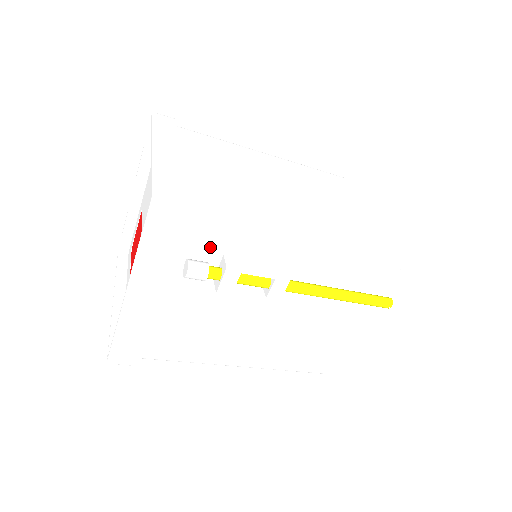
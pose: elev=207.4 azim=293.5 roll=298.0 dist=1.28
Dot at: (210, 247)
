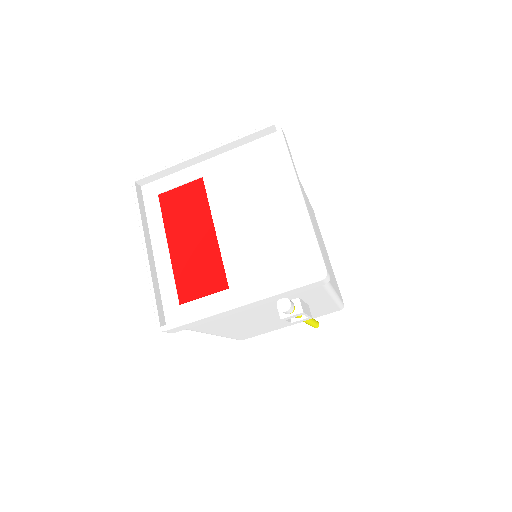
Dot at: (301, 294)
